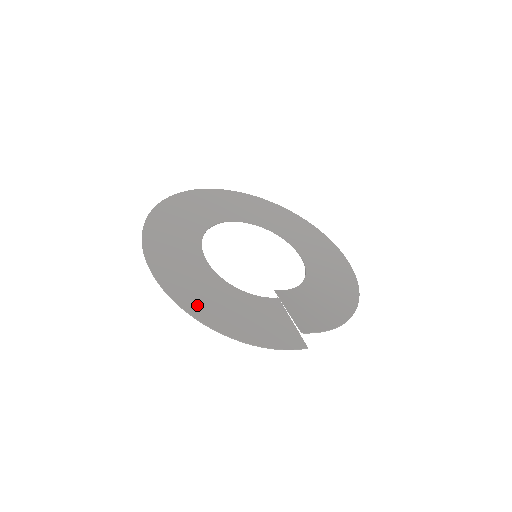
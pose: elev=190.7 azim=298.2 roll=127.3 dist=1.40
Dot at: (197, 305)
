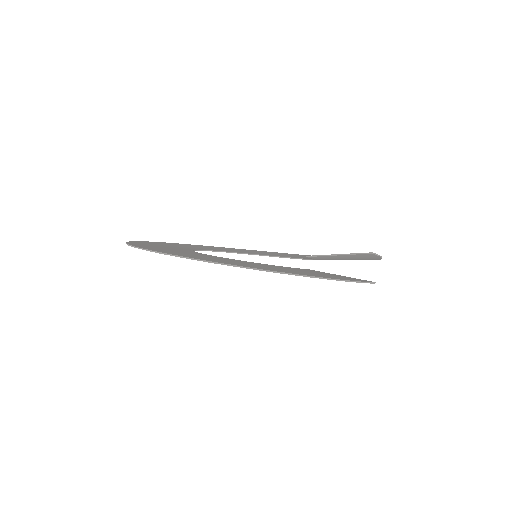
Dot at: (264, 268)
